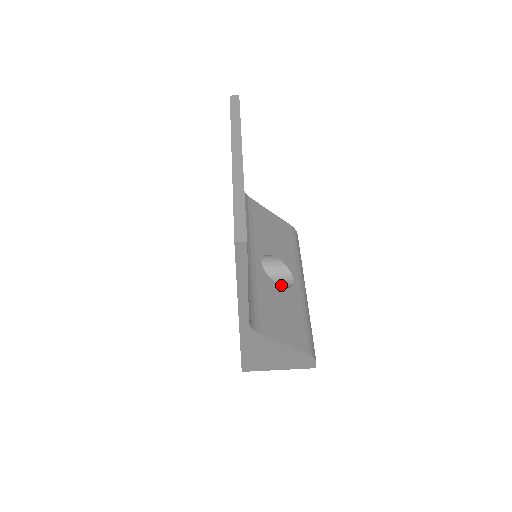
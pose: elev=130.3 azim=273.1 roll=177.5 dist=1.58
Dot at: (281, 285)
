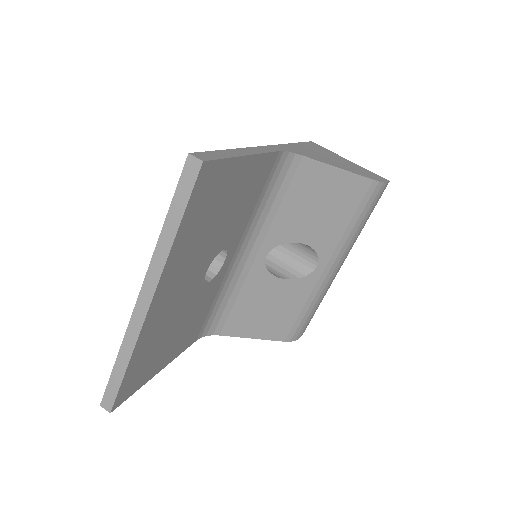
Dot at: (298, 265)
